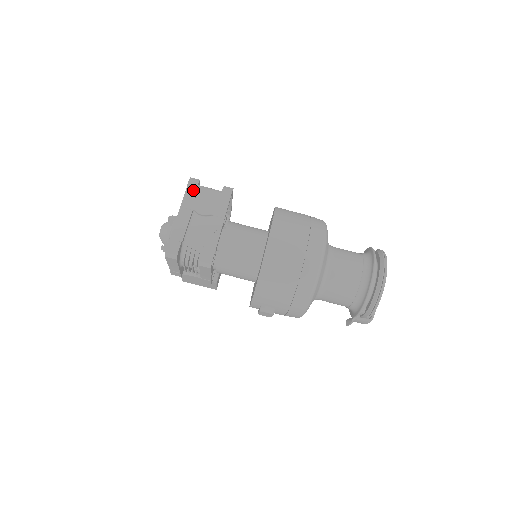
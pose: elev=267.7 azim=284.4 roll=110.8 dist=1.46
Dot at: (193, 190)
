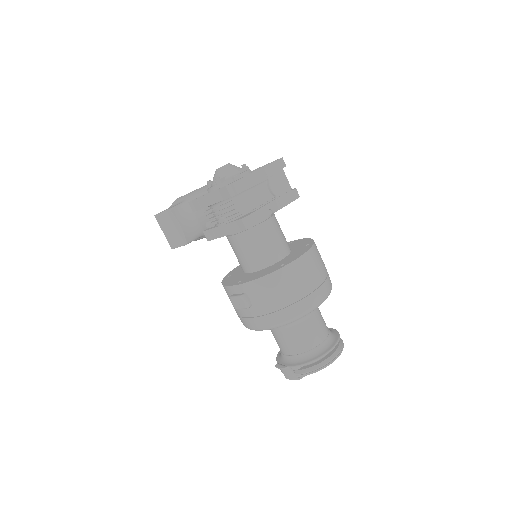
Dot at: (279, 167)
